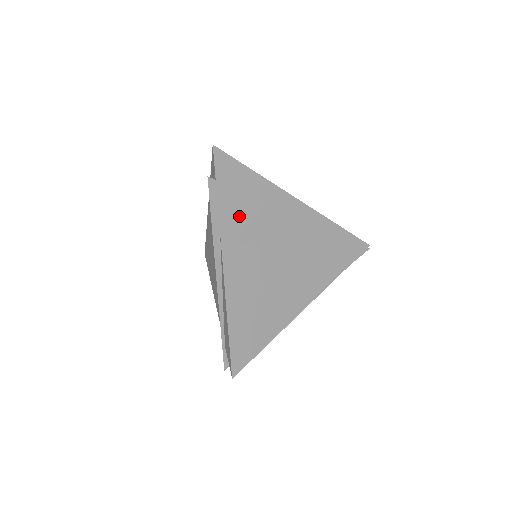
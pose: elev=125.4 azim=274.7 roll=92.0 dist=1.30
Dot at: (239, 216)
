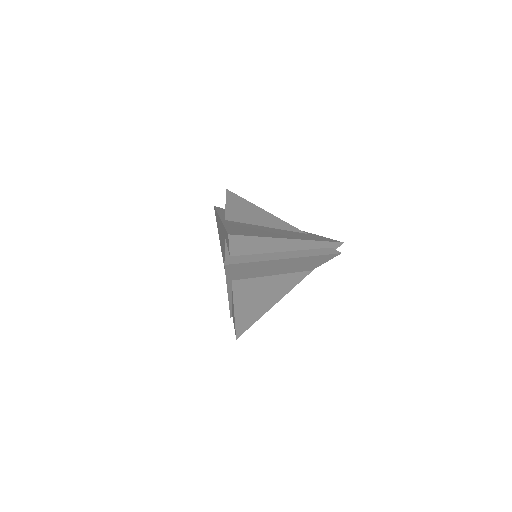
Dot at: (246, 271)
